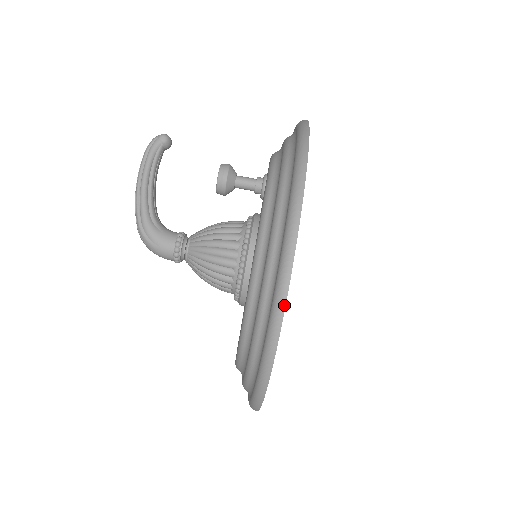
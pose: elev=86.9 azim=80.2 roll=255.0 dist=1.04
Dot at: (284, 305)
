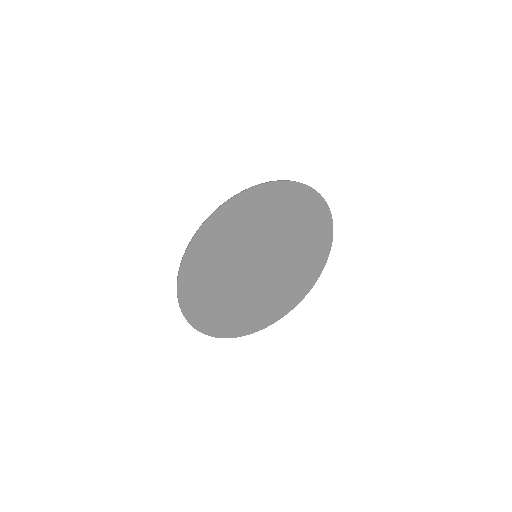
Dot at: (198, 231)
